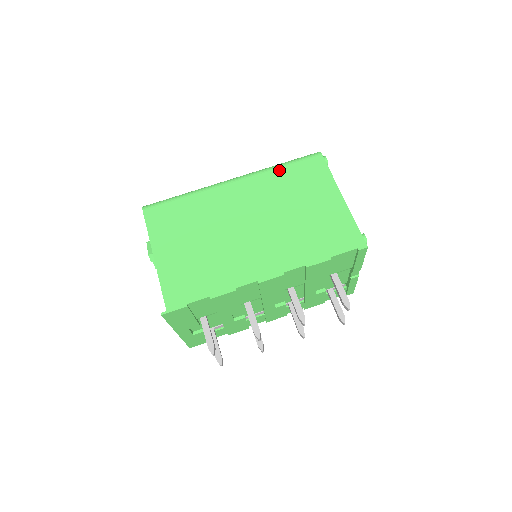
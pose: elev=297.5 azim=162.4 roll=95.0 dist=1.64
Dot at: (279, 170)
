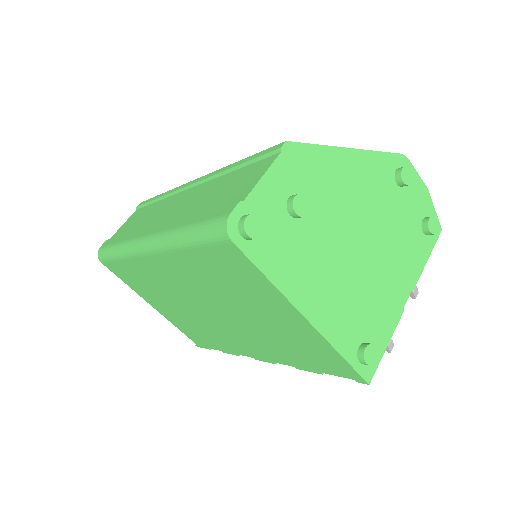
Dot at: (187, 254)
